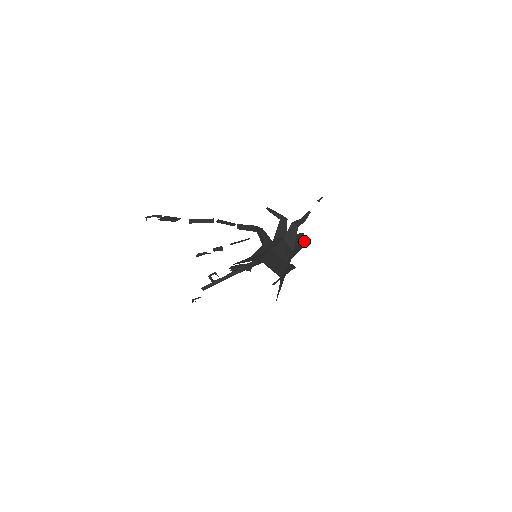
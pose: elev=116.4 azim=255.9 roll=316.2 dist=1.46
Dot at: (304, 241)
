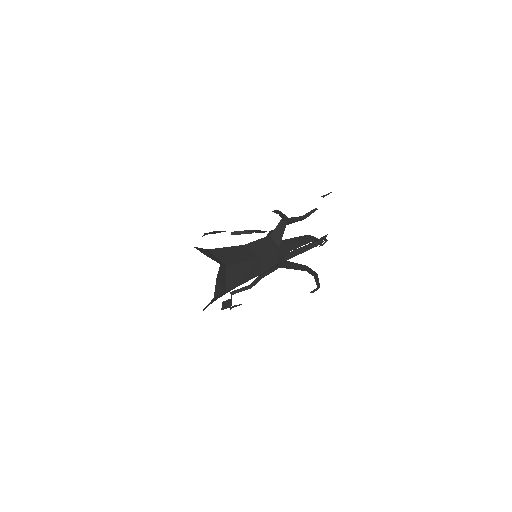
Dot at: (316, 240)
